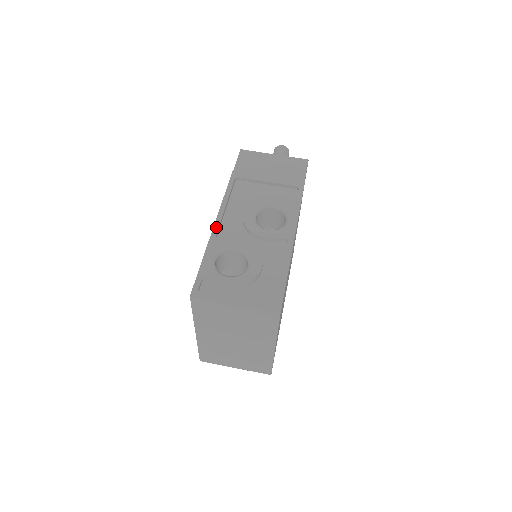
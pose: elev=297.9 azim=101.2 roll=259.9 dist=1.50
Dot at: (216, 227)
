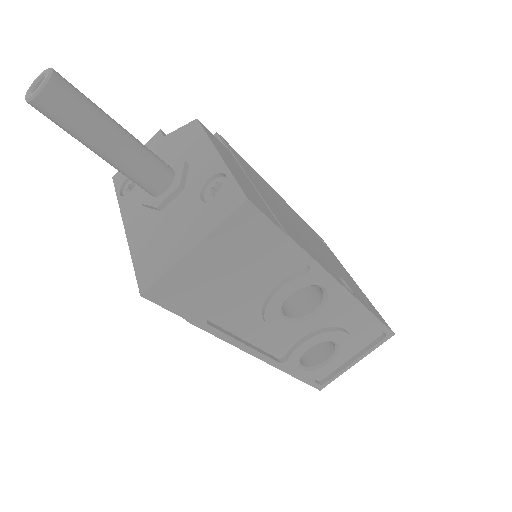
Dot at: (269, 361)
